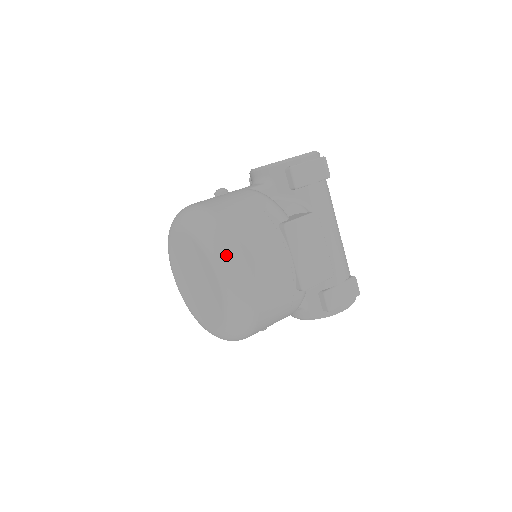
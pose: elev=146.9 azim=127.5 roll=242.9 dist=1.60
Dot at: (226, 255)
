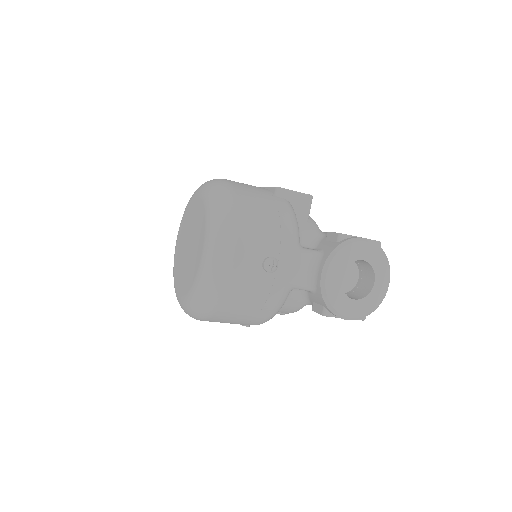
Dot at: occluded
